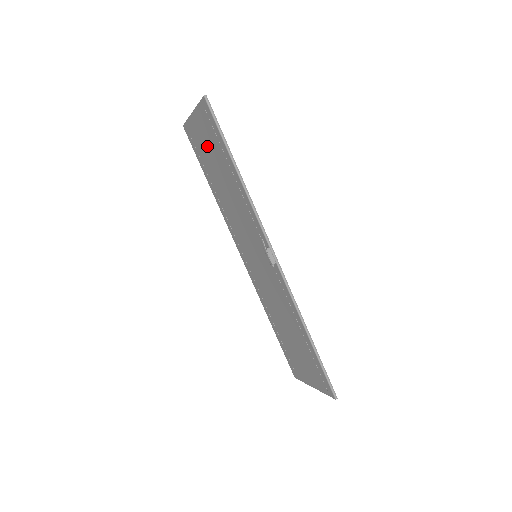
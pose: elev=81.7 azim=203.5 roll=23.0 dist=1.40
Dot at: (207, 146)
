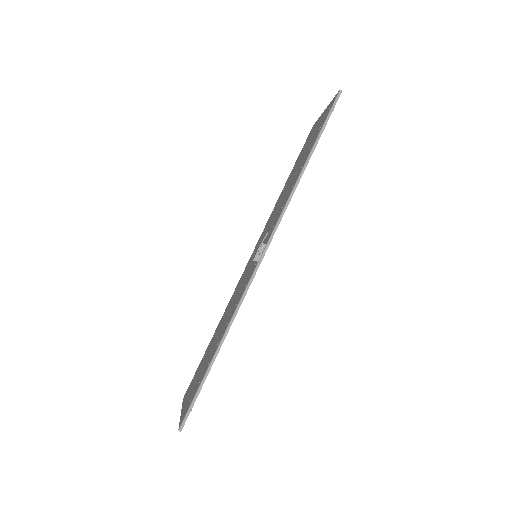
Dot at: occluded
